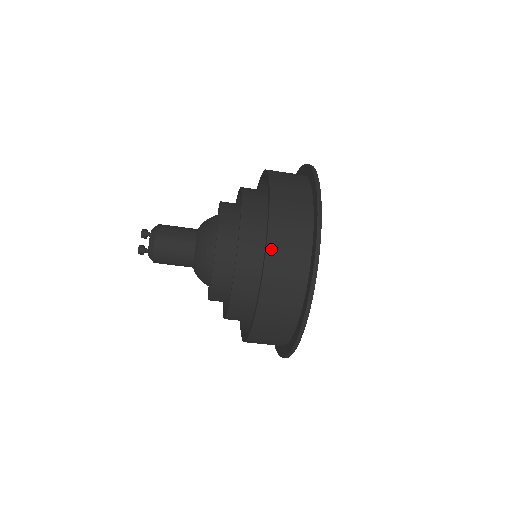
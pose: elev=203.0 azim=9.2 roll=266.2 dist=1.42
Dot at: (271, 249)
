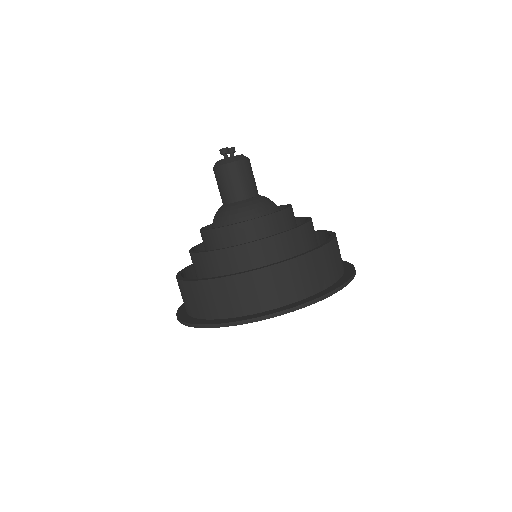
Dot at: (326, 249)
